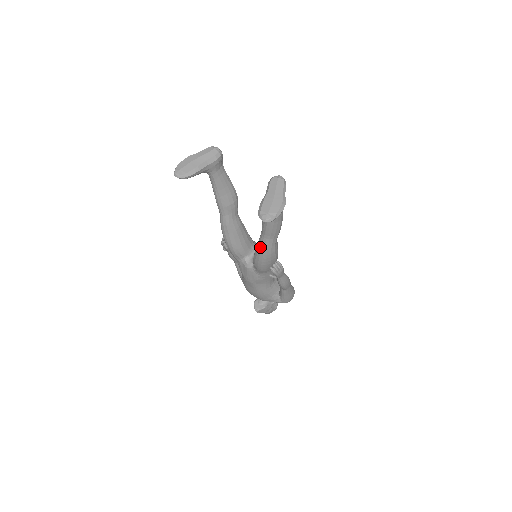
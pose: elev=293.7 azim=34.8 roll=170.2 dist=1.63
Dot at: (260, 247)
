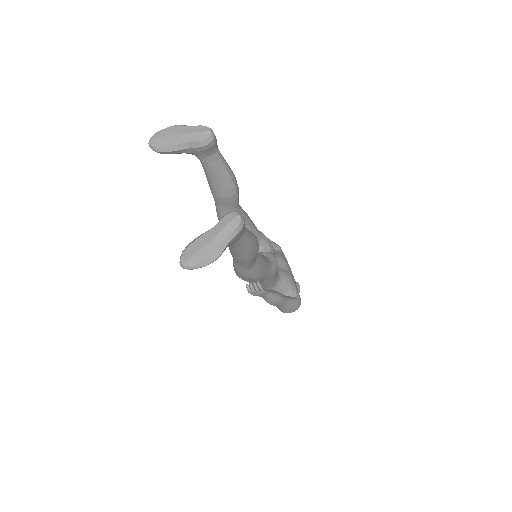
Dot at: occluded
